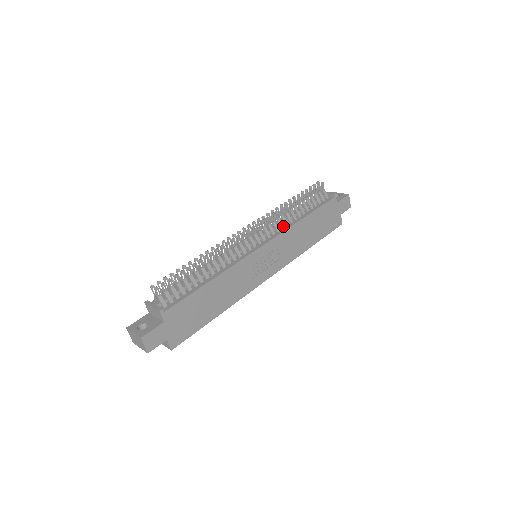
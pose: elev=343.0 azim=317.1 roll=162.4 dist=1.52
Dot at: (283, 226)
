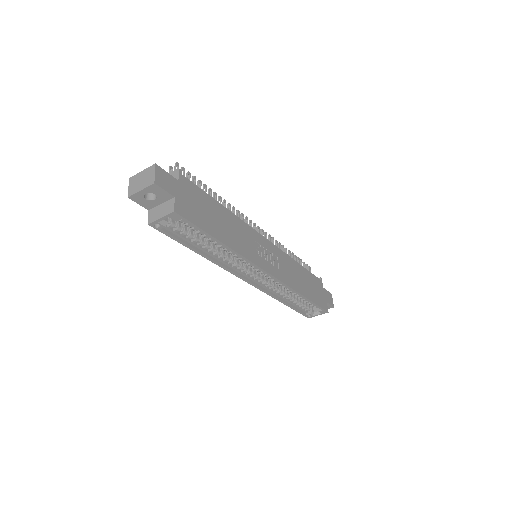
Dot at: occluded
